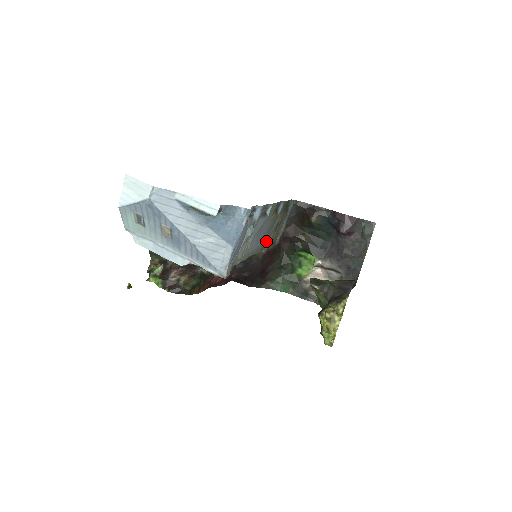
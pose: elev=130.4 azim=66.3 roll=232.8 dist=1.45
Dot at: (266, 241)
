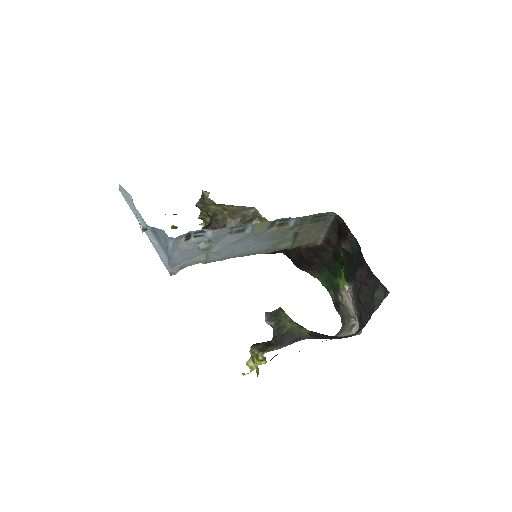
Dot at: (282, 244)
